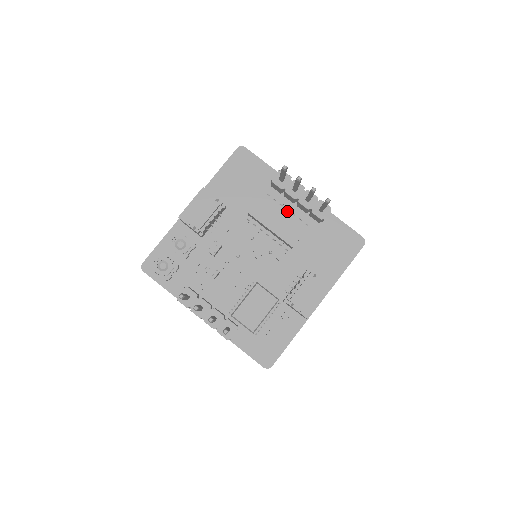
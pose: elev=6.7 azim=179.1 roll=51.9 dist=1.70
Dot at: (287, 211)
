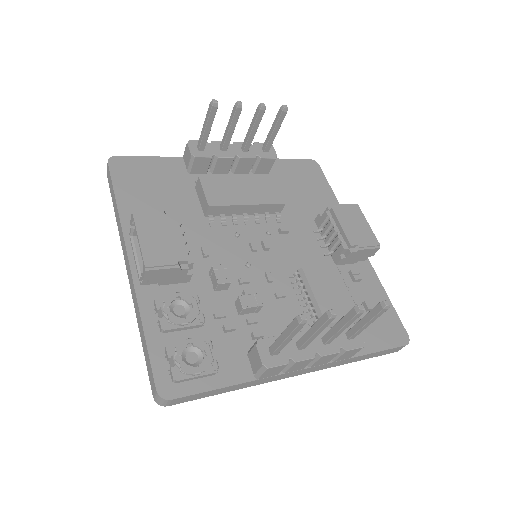
Dot at: occluded
